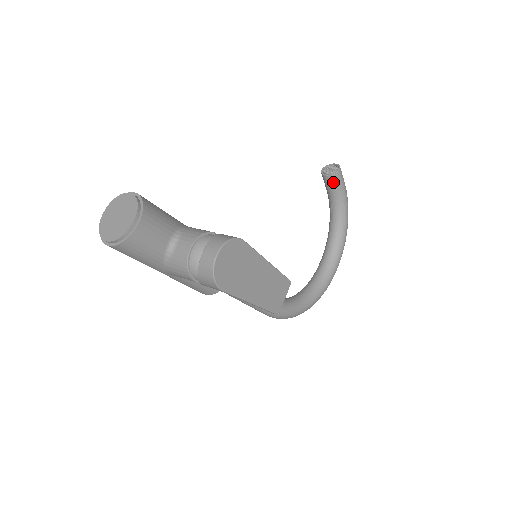
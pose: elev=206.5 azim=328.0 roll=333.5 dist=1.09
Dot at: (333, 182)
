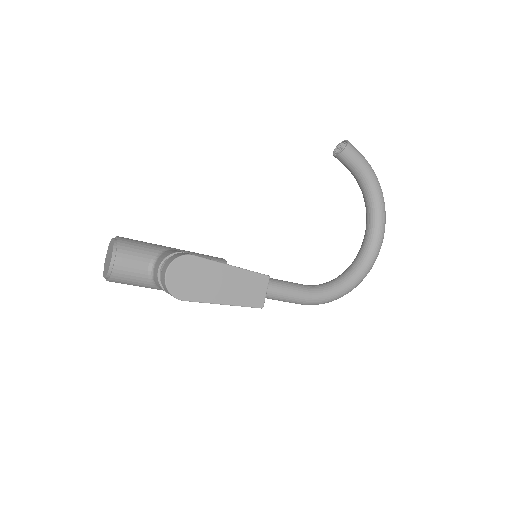
Dot at: (345, 160)
